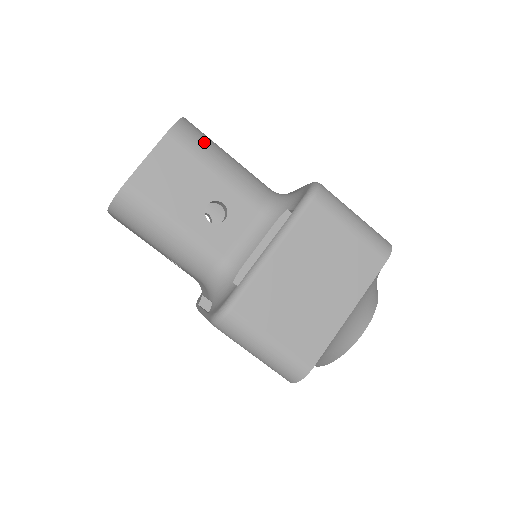
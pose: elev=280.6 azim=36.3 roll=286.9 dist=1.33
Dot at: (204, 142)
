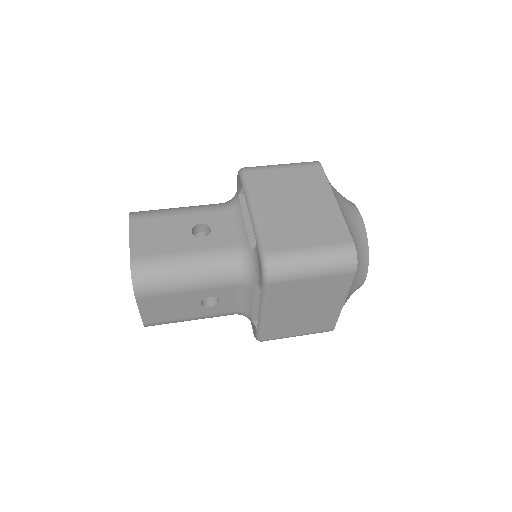
Dot at: (156, 210)
